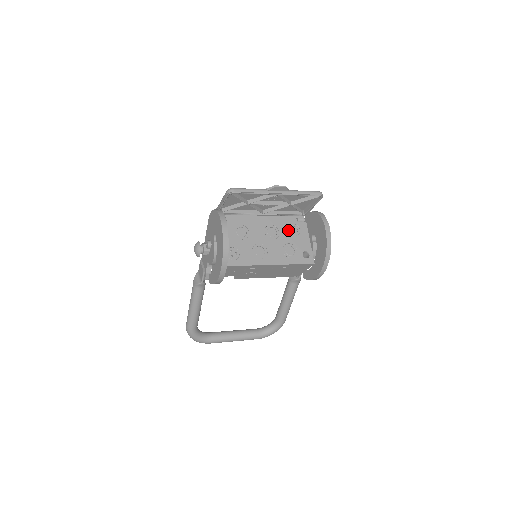
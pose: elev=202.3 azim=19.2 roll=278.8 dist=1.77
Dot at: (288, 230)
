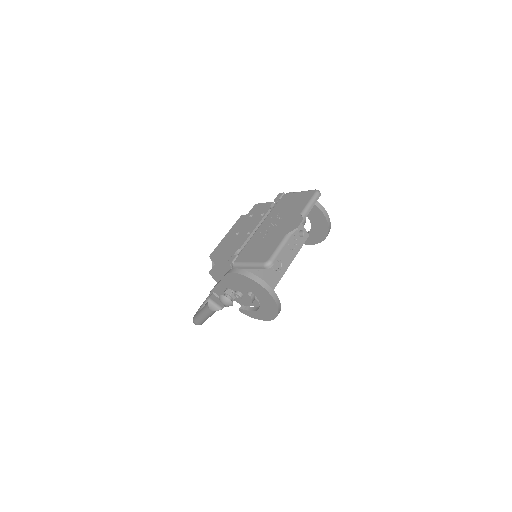
Dot at: occluded
